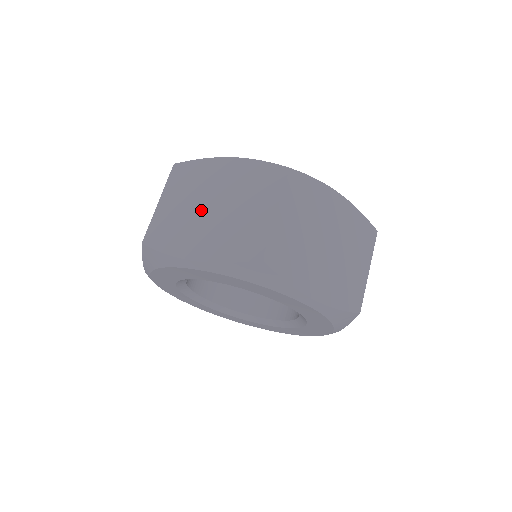
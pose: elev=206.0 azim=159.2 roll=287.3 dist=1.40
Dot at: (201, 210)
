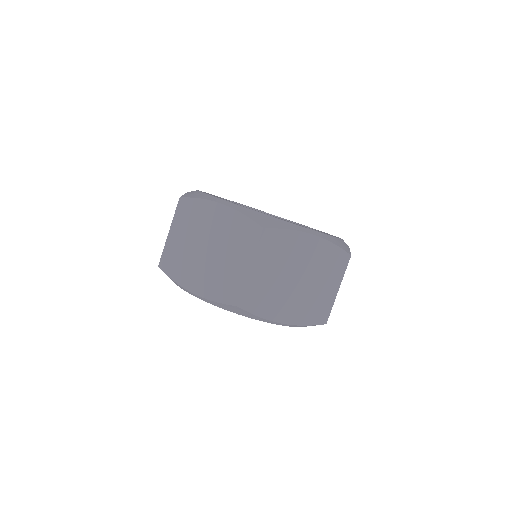
Dot at: (198, 249)
